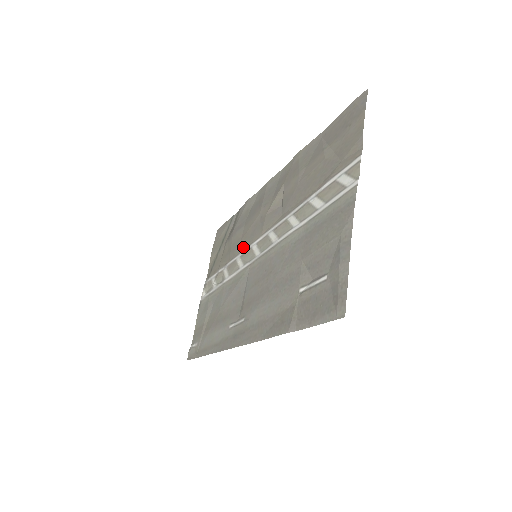
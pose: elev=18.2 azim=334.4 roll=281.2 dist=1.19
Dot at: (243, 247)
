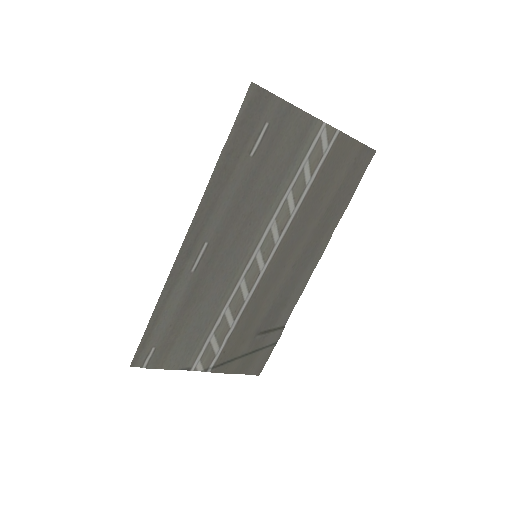
Dot at: (257, 292)
